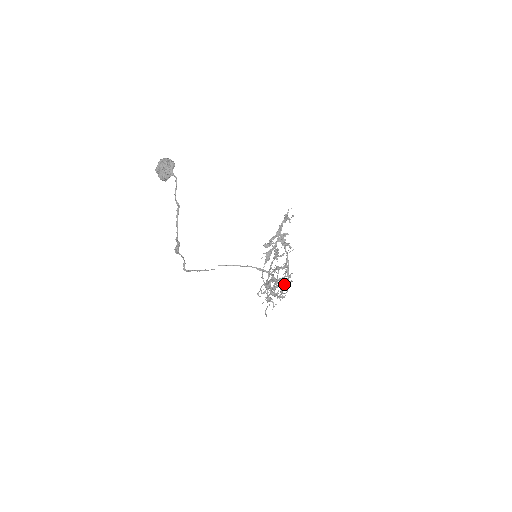
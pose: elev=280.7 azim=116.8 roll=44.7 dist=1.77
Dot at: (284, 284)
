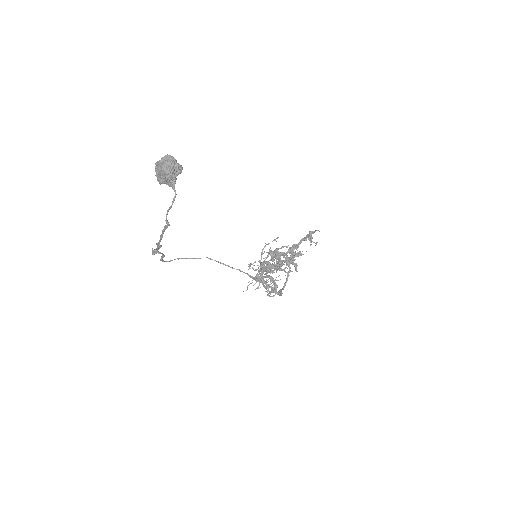
Dot at: (275, 286)
